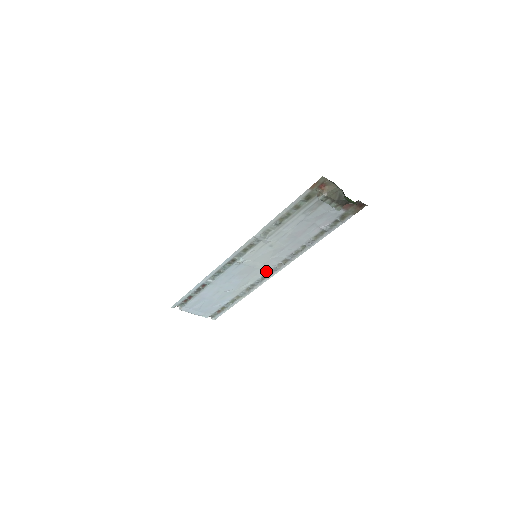
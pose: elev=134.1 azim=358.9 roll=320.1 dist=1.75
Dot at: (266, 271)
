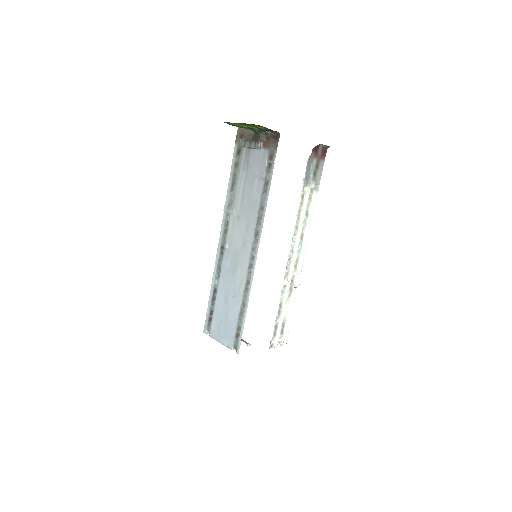
Dot at: (249, 255)
